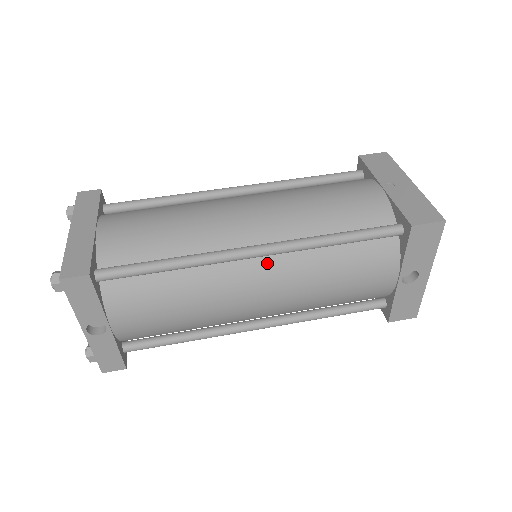
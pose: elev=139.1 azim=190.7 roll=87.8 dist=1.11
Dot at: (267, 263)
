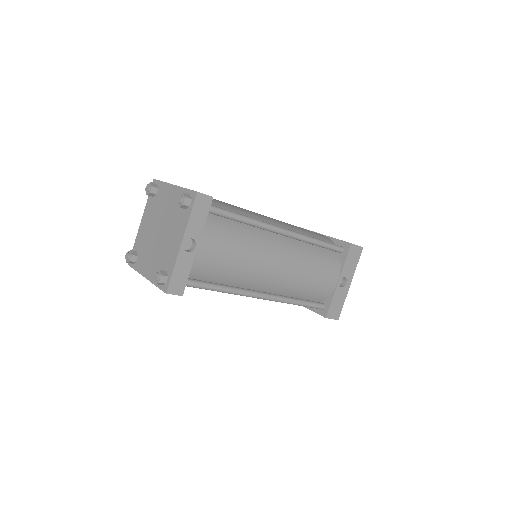
Dot at: (285, 242)
